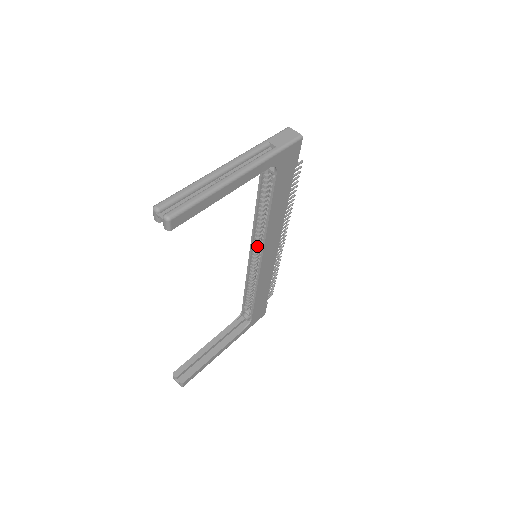
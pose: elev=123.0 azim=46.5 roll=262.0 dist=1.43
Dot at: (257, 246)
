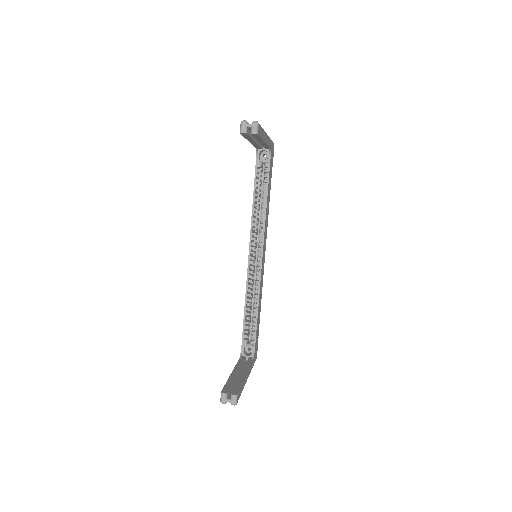
Dot at: (255, 247)
